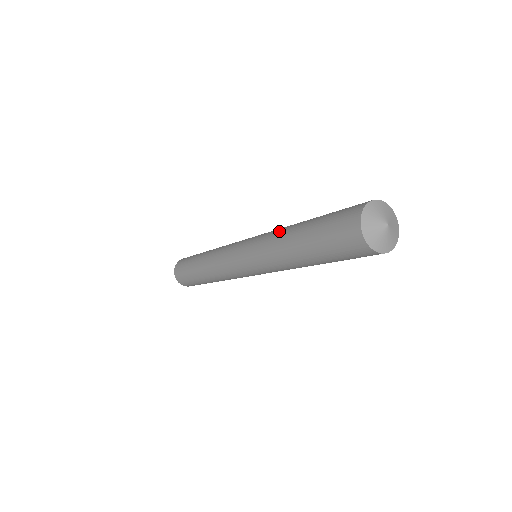
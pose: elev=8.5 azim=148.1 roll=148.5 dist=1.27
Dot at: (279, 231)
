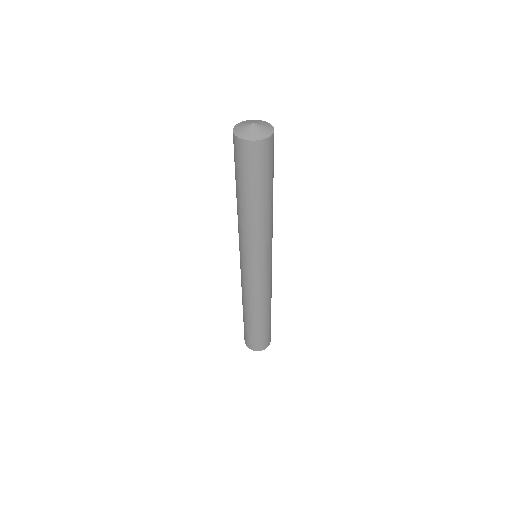
Dot at: occluded
